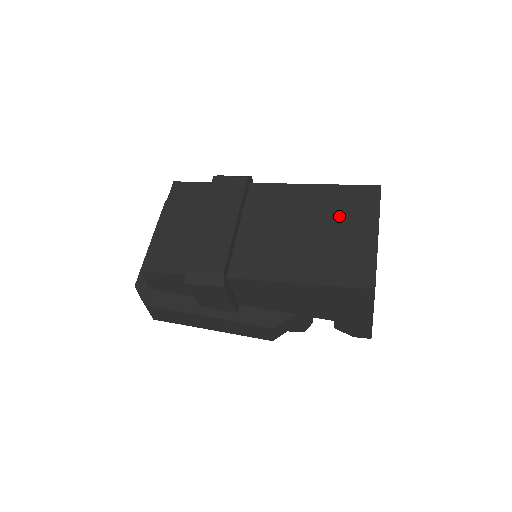
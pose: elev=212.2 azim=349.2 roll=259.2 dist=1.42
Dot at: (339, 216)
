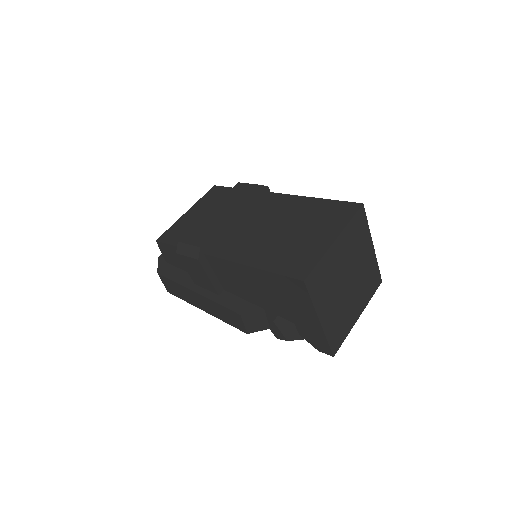
Dot at: (313, 222)
